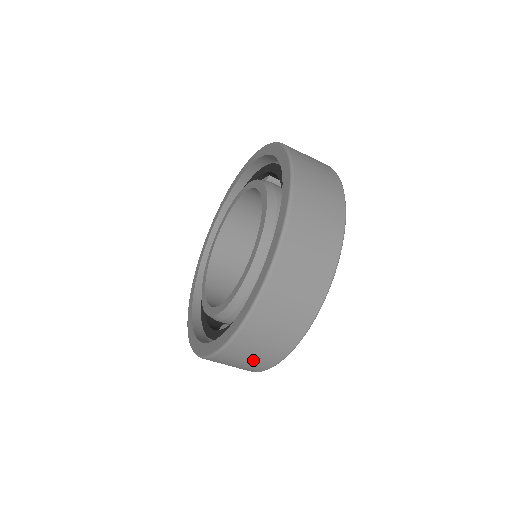
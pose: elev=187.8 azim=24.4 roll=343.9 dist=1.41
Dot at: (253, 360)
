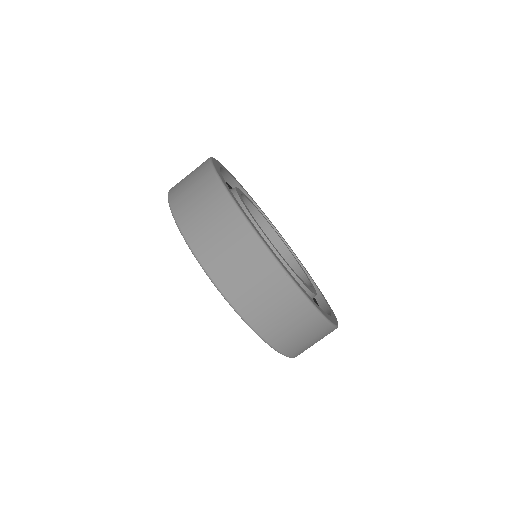
Dot at: occluded
